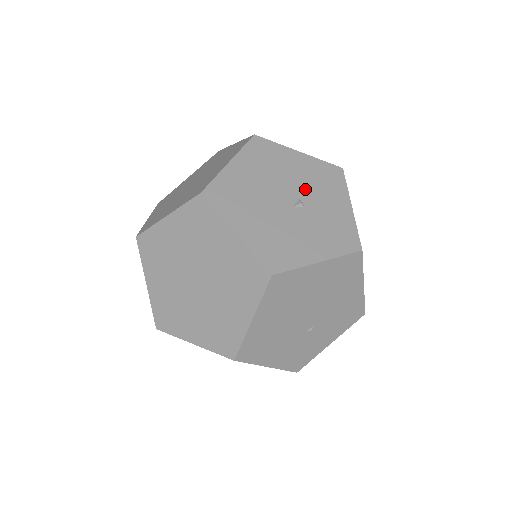
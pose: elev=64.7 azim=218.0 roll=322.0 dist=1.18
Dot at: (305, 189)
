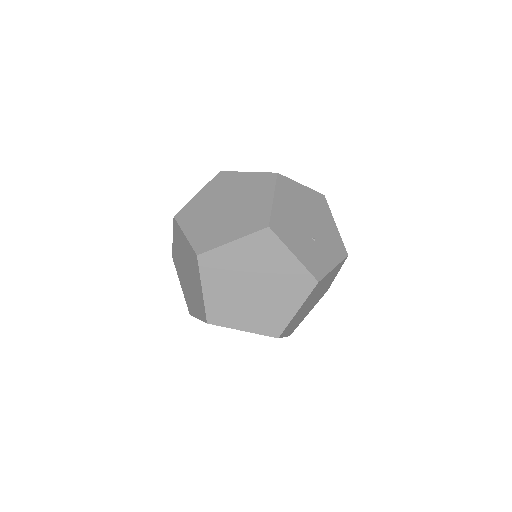
Dot at: occluded
